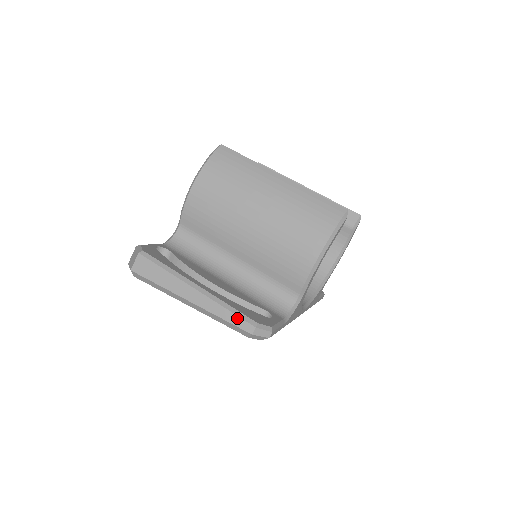
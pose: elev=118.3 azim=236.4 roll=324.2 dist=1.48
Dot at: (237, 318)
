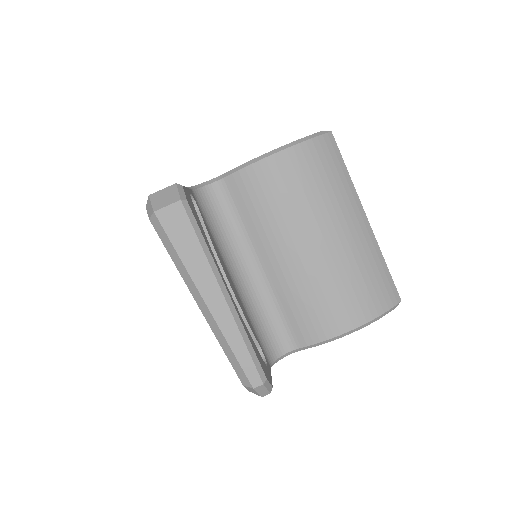
Dot at: (249, 360)
